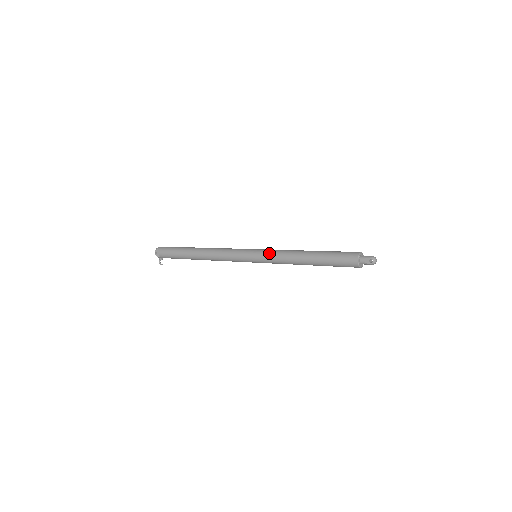
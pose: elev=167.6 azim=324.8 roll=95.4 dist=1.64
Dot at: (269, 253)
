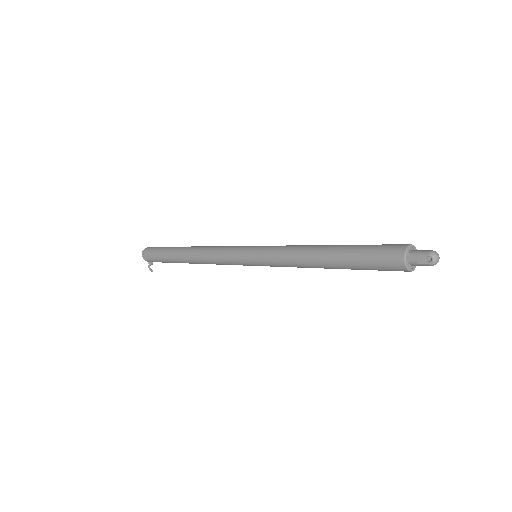
Dot at: (270, 251)
